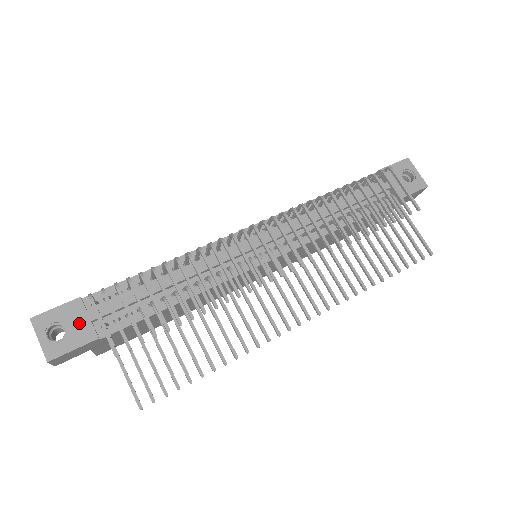
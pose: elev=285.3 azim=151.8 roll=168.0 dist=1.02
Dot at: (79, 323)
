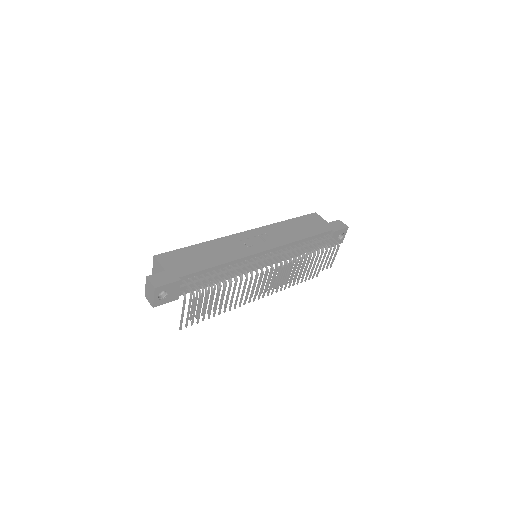
Dot at: (174, 292)
